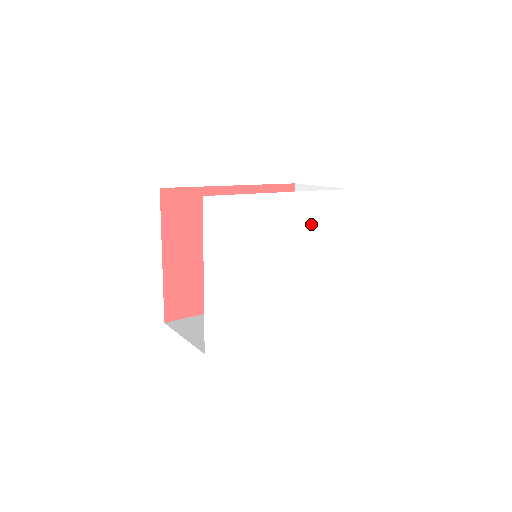
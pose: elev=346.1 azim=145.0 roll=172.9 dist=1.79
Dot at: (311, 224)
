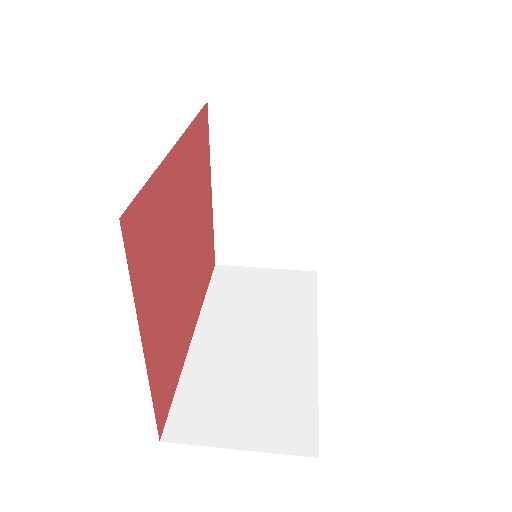
Dot at: occluded
